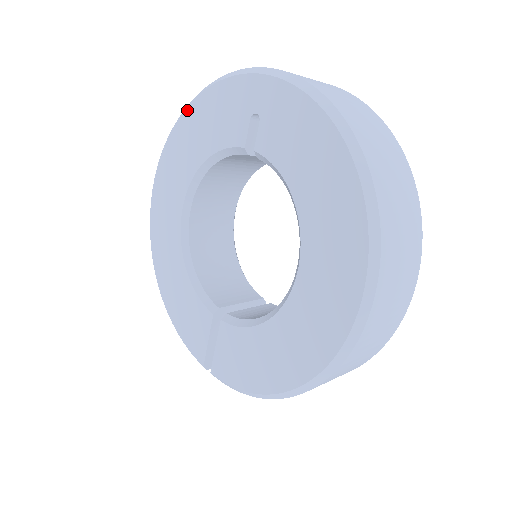
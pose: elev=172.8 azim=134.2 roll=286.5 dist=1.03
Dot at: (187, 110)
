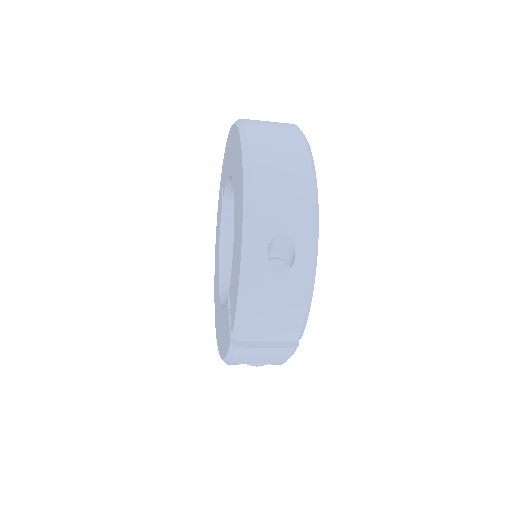
Dot at: occluded
